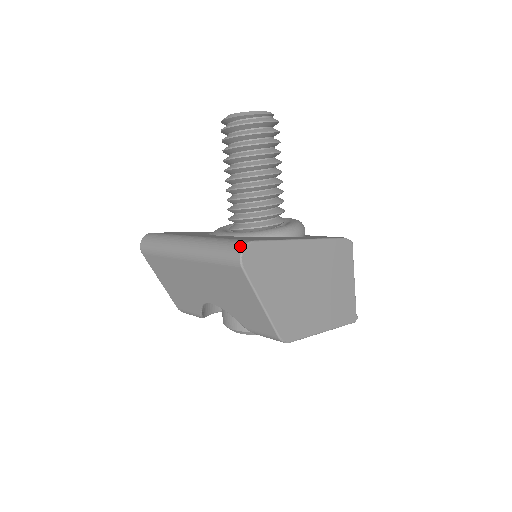
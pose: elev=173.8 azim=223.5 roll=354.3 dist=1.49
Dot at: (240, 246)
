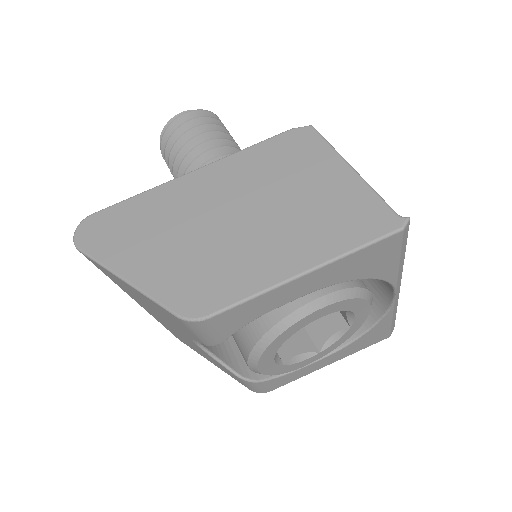
Dot at: occluded
